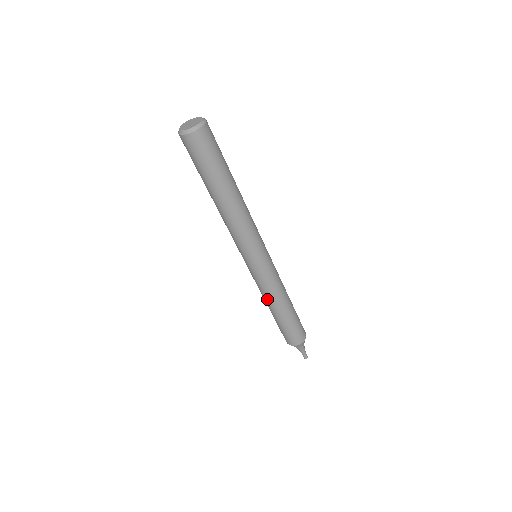
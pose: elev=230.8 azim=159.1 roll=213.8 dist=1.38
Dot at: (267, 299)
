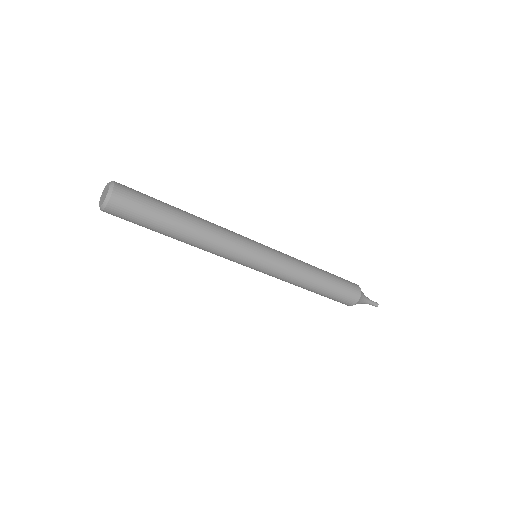
Dot at: (297, 283)
